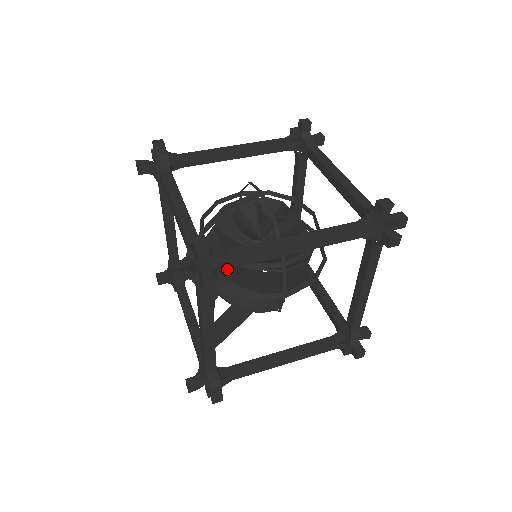
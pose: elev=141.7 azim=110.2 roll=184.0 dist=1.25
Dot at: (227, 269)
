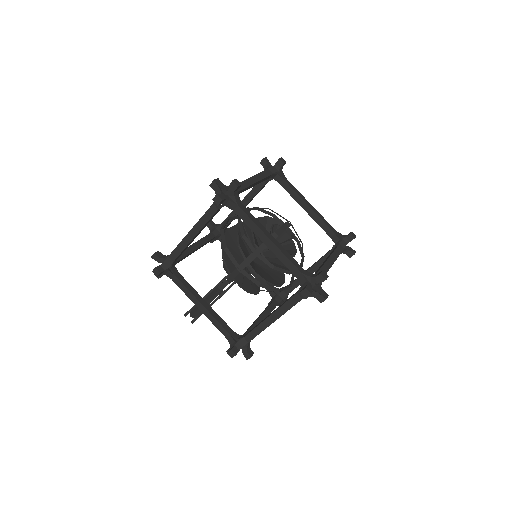
Dot at: occluded
